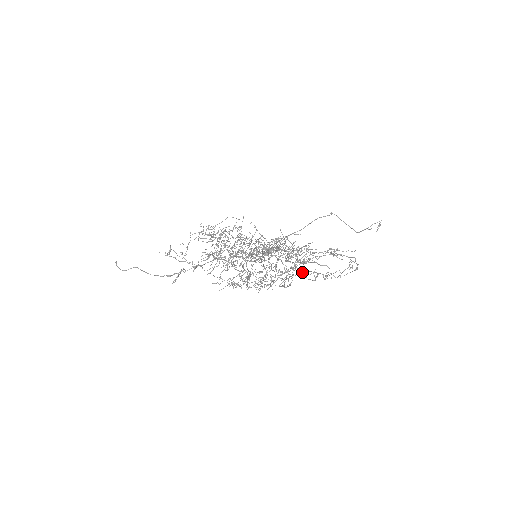
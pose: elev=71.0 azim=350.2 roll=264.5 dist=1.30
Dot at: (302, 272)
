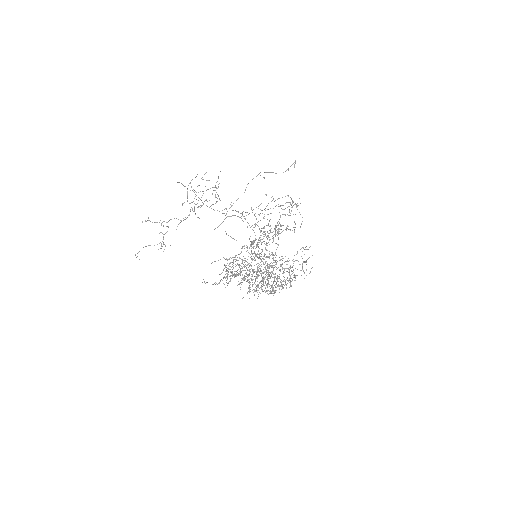
Dot at: occluded
